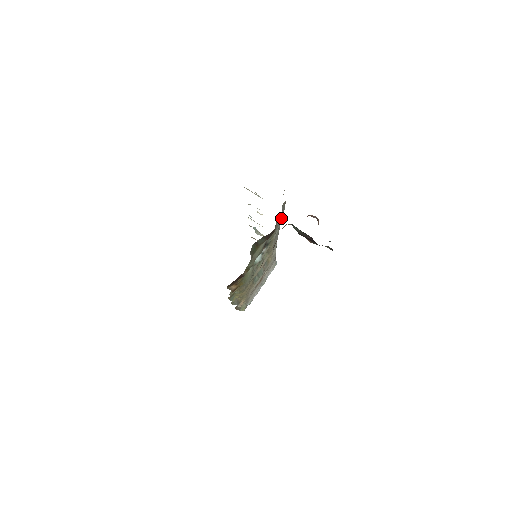
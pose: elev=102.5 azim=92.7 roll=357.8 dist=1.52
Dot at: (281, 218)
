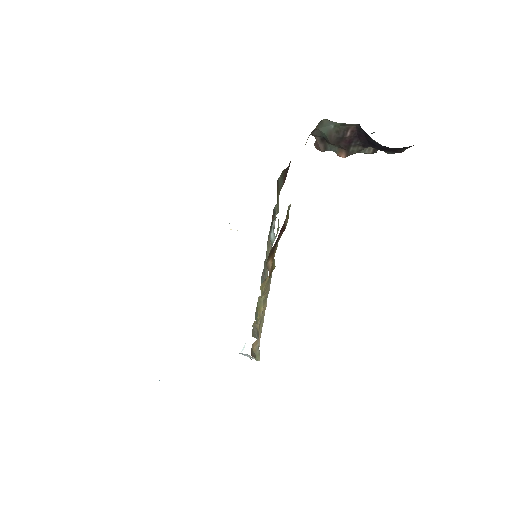
Dot at: occluded
